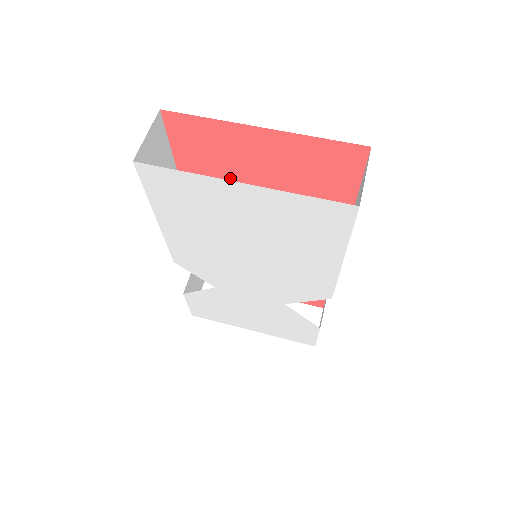
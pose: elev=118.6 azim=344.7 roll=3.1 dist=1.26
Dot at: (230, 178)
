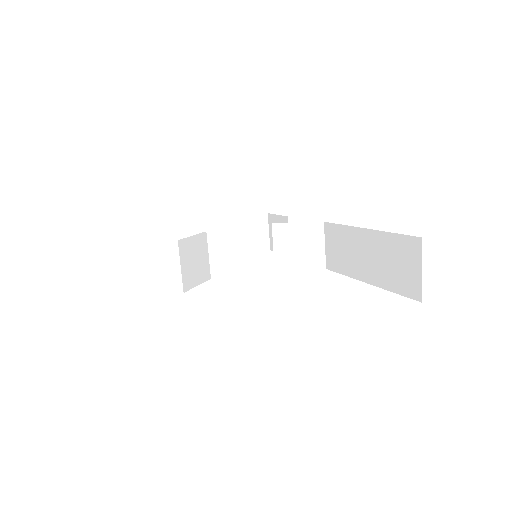
Dot at: occluded
